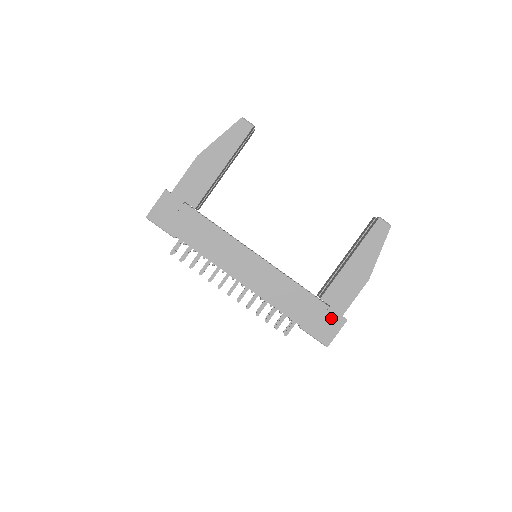
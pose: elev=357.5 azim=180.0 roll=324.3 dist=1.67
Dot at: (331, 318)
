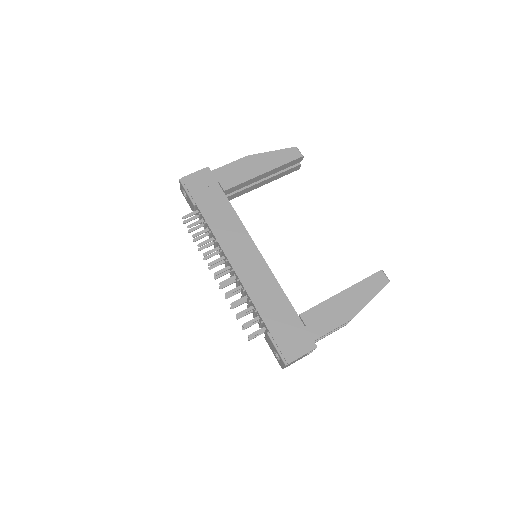
Dot at: (302, 338)
